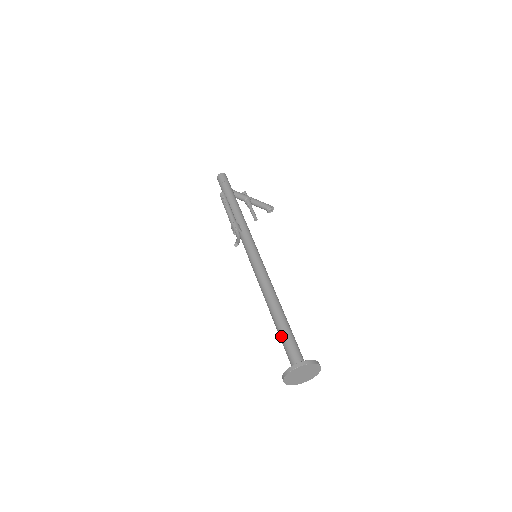
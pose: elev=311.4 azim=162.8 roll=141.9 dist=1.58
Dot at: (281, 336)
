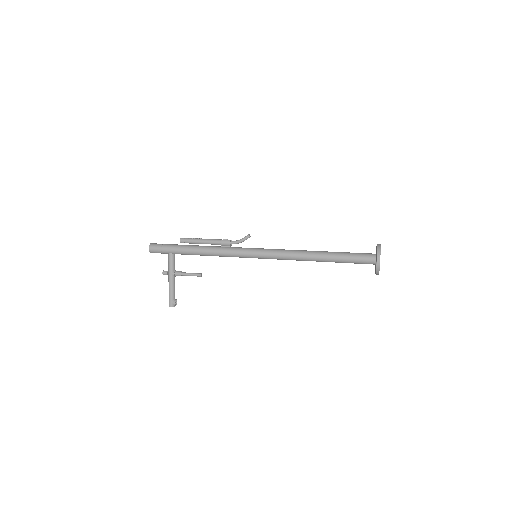
Dot at: (344, 252)
